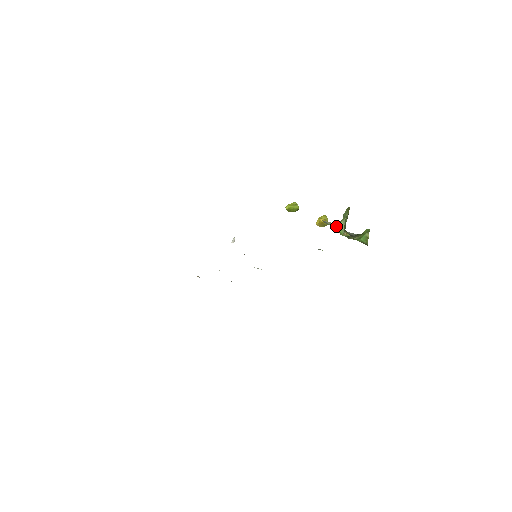
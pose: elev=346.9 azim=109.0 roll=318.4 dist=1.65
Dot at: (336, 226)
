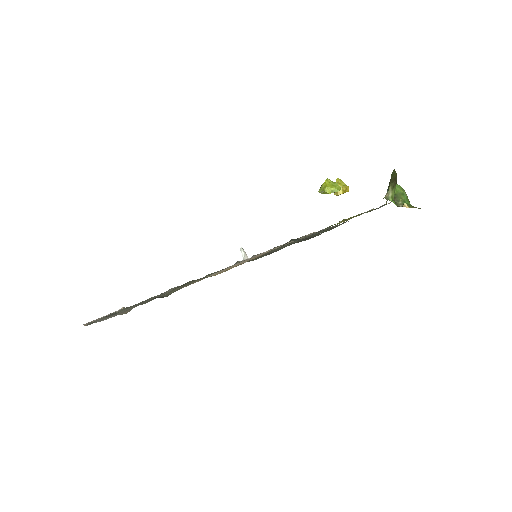
Dot at: (388, 197)
